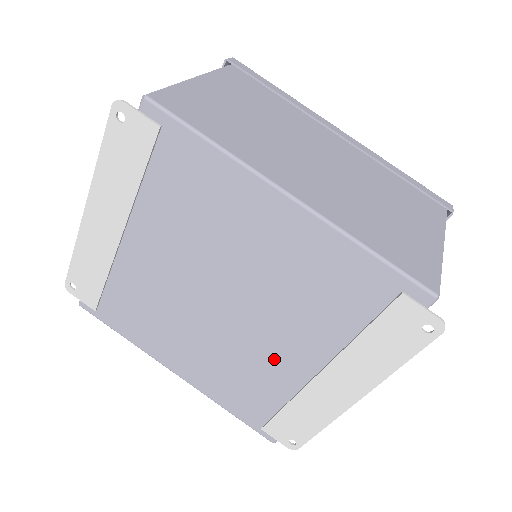
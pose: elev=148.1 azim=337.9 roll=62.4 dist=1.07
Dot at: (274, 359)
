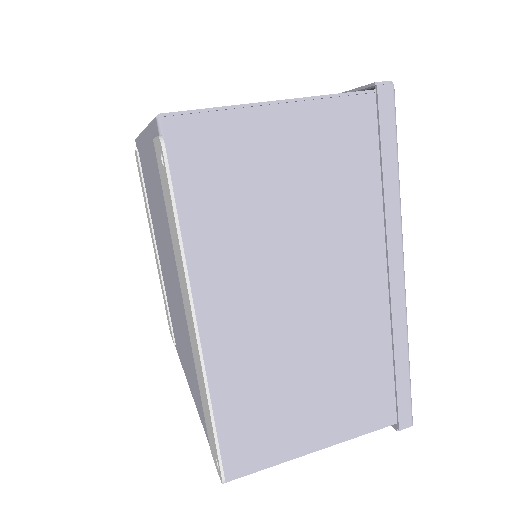
Dot at: (184, 318)
